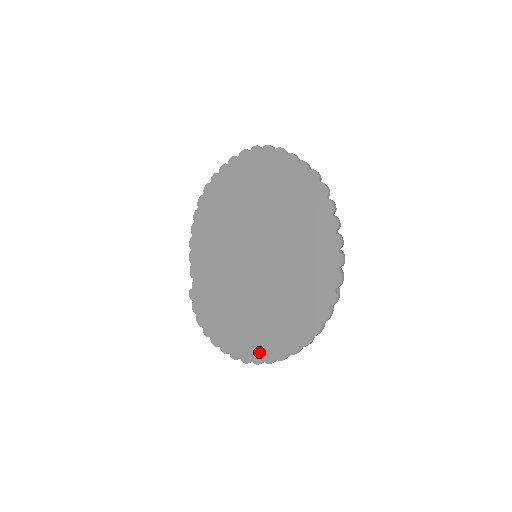
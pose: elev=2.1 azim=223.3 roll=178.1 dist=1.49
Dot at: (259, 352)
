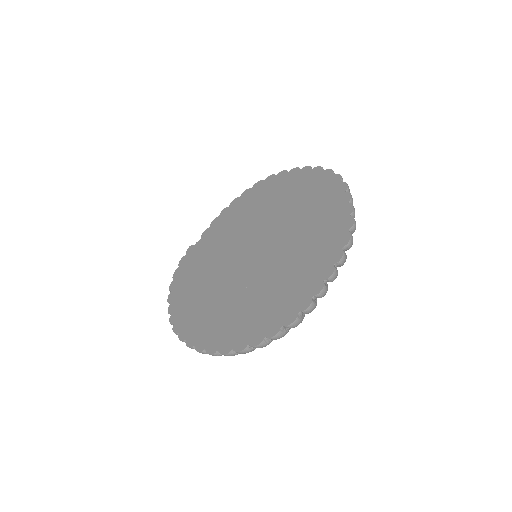
Dot at: (189, 331)
